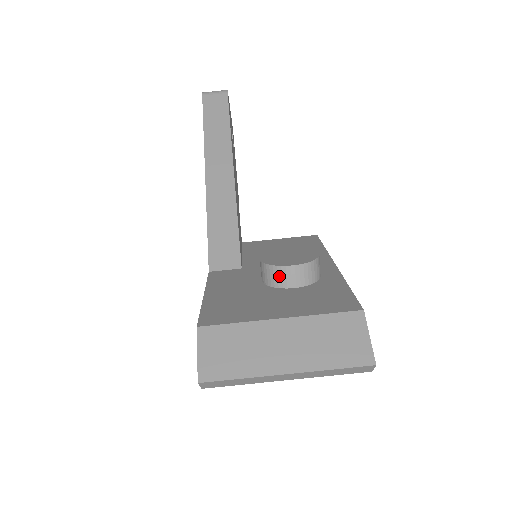
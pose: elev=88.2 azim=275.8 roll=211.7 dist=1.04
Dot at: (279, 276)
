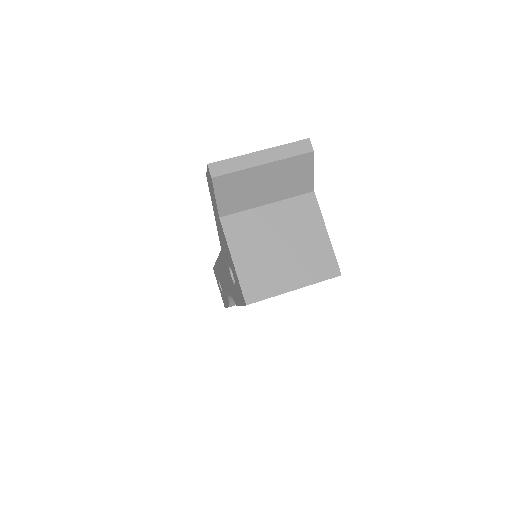
Dot at: occluded
